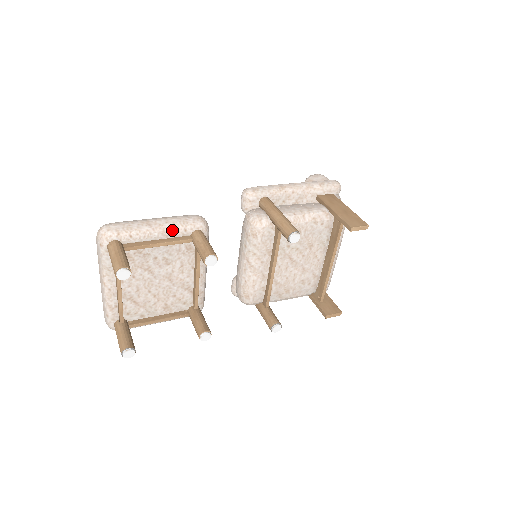
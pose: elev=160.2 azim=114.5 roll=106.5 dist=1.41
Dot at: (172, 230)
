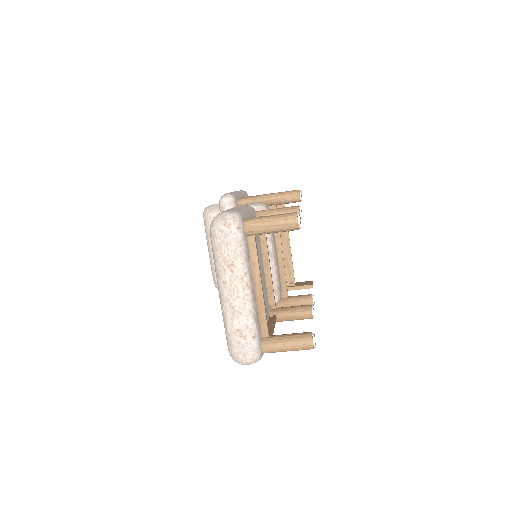
Dot at: (250, 211)
